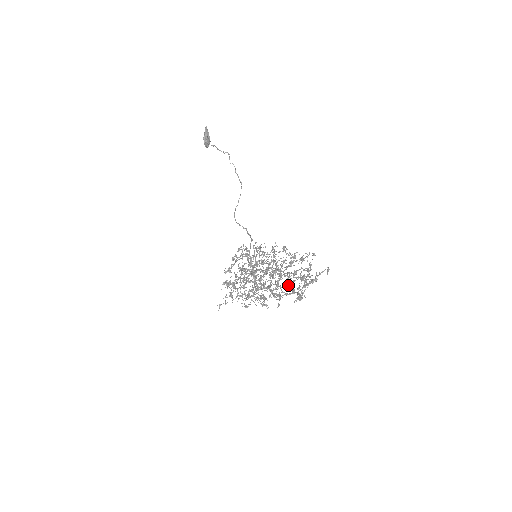
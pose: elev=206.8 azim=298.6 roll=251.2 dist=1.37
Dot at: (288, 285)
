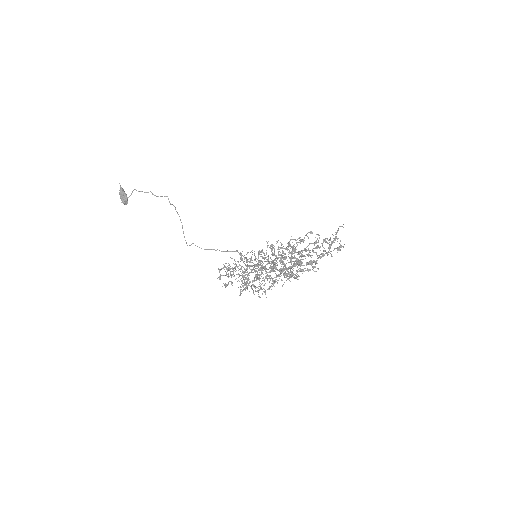
Dot at: (315, 252)
